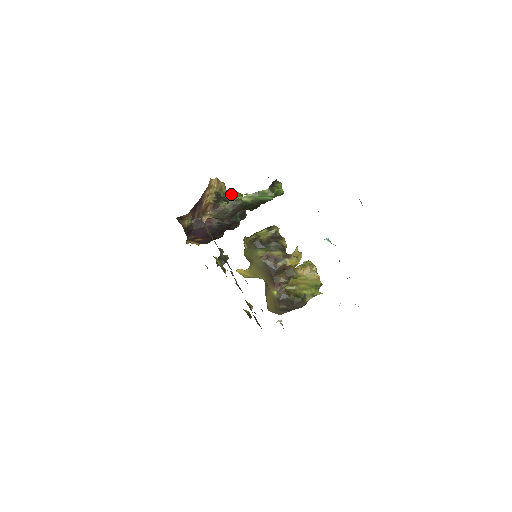
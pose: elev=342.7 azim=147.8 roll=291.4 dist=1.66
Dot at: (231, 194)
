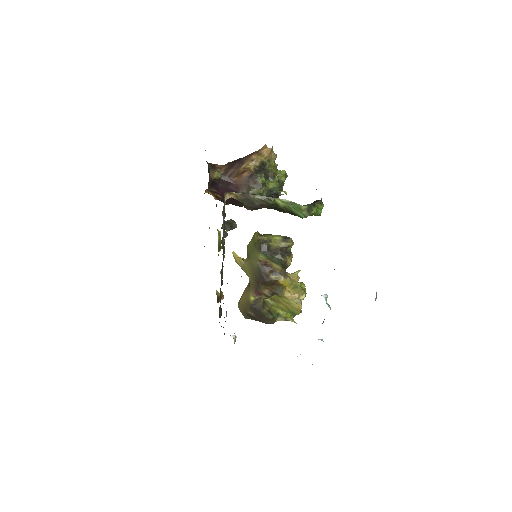
Dot at: (277, 169)
